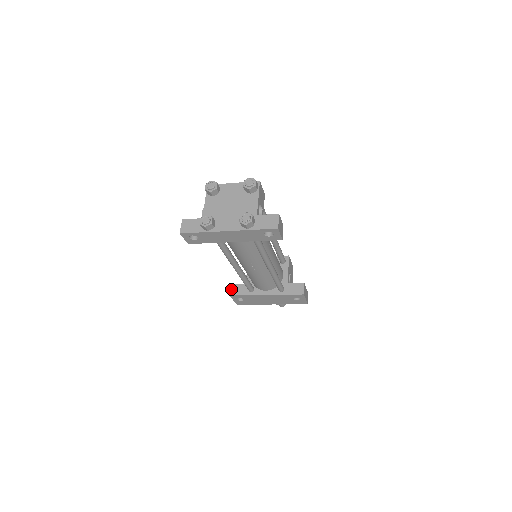
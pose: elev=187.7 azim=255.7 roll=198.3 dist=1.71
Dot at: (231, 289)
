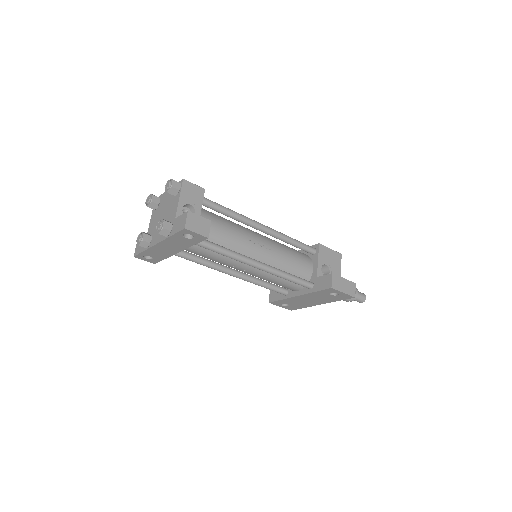
Dot at: (270, 295)
